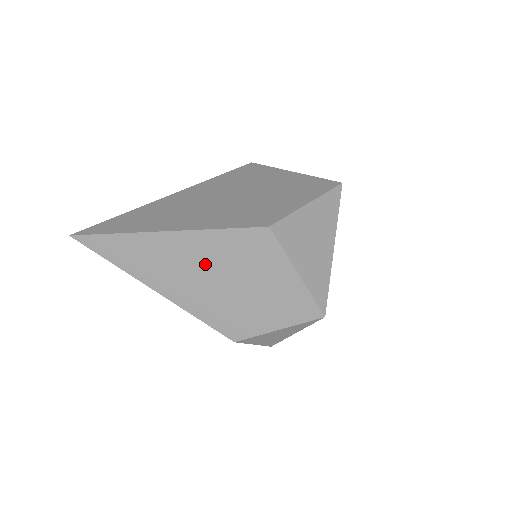
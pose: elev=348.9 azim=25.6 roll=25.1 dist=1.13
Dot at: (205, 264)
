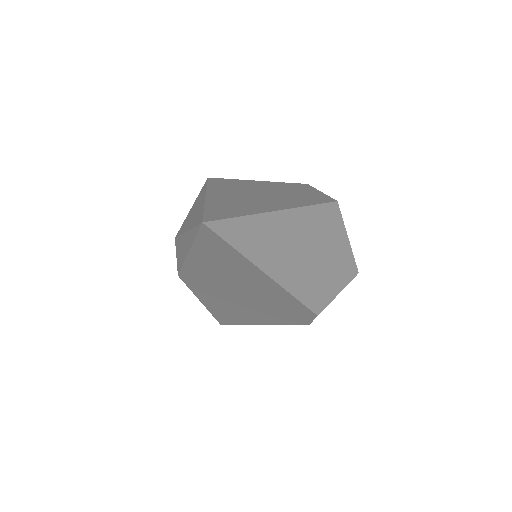
Dot at: (305, 240)
